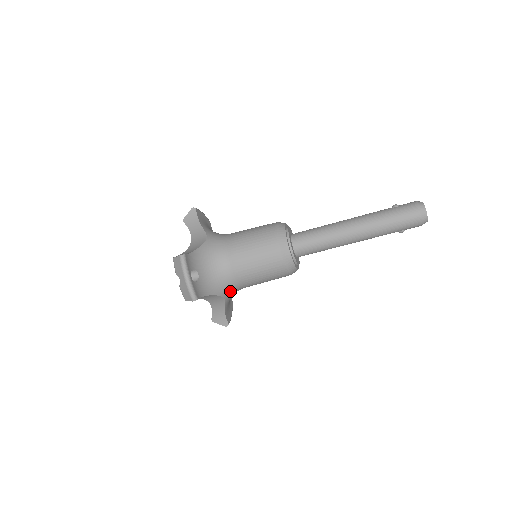
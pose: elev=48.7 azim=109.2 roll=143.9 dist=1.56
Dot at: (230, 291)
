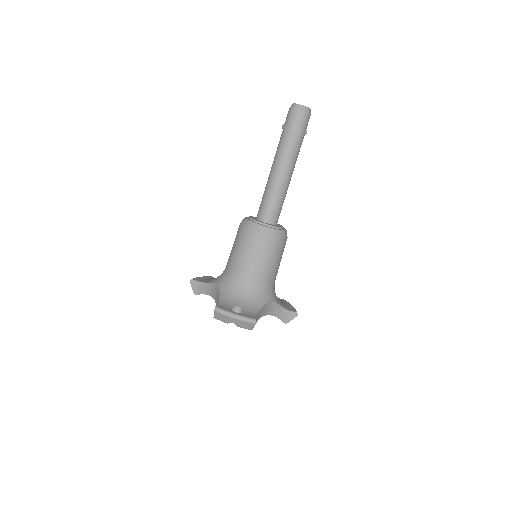
Dot at: (269, 293)
